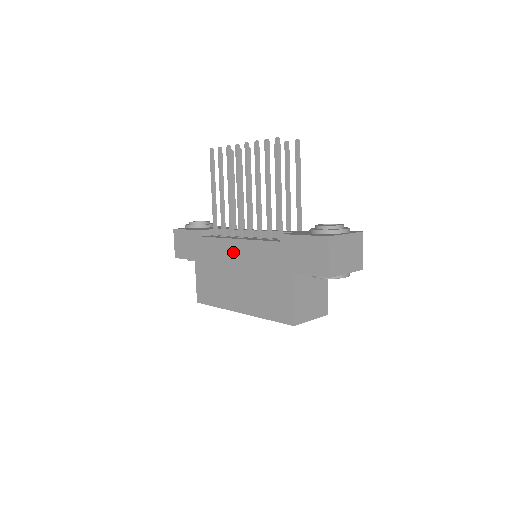
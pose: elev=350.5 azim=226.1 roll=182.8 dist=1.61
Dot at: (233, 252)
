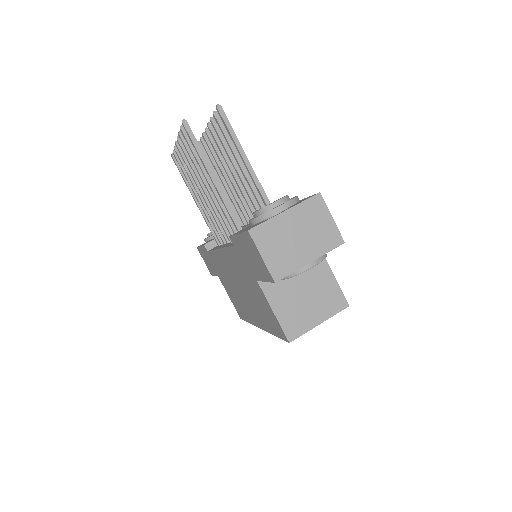
Dot at: (224, 264)
